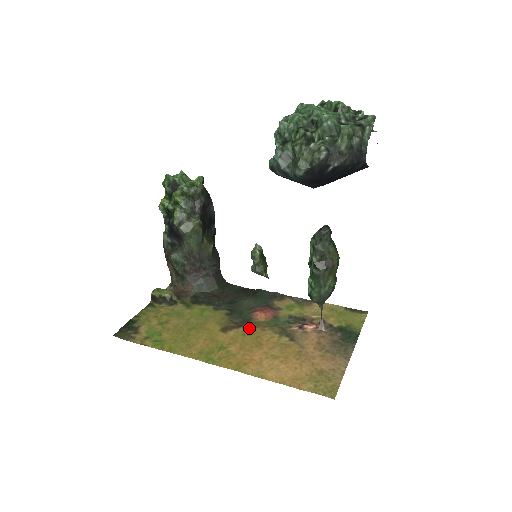
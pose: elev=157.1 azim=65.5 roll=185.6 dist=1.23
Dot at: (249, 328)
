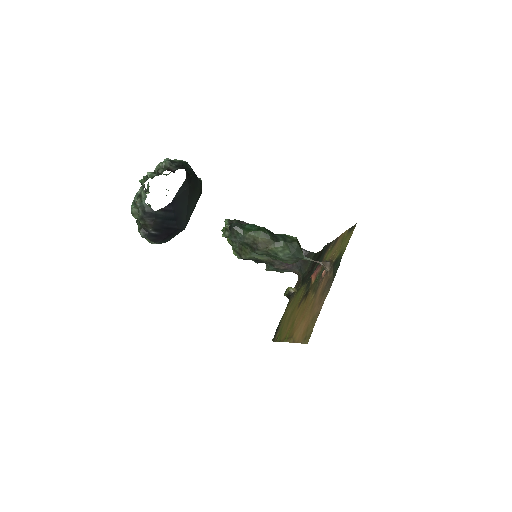
Dot at: (306, 295)
